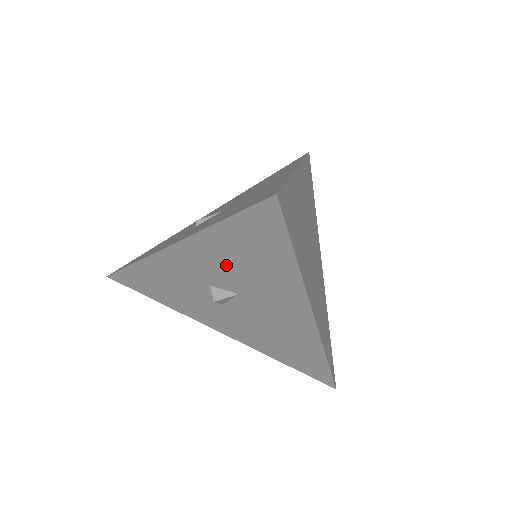
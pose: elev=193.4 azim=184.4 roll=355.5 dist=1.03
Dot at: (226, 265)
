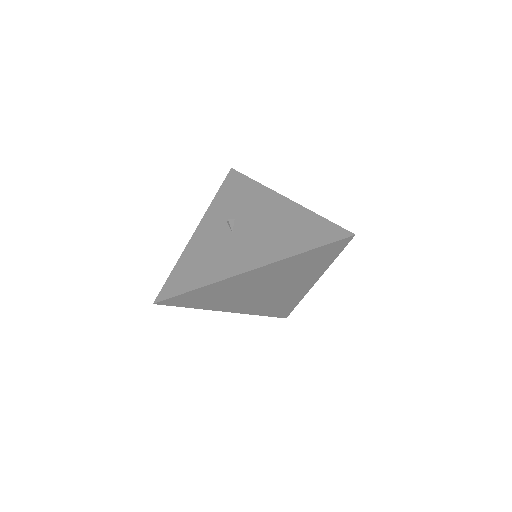
Dot at: occluded
